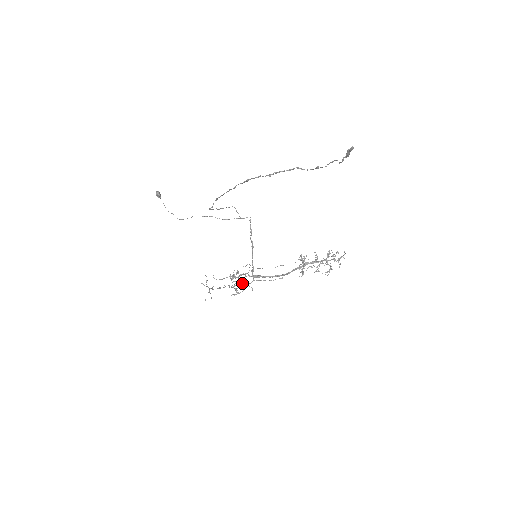
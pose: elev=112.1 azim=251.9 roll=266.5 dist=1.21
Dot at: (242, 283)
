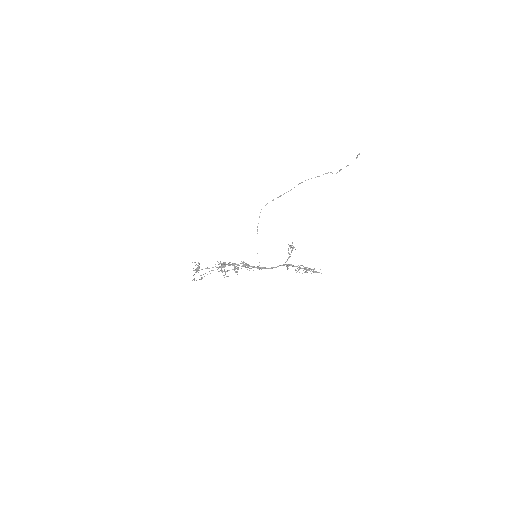
Dot at: (231, 264)
